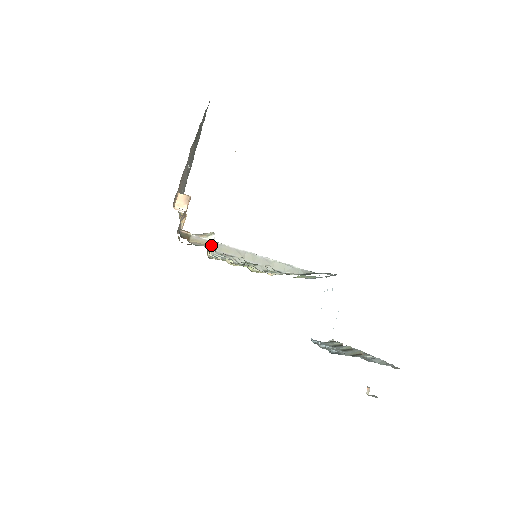
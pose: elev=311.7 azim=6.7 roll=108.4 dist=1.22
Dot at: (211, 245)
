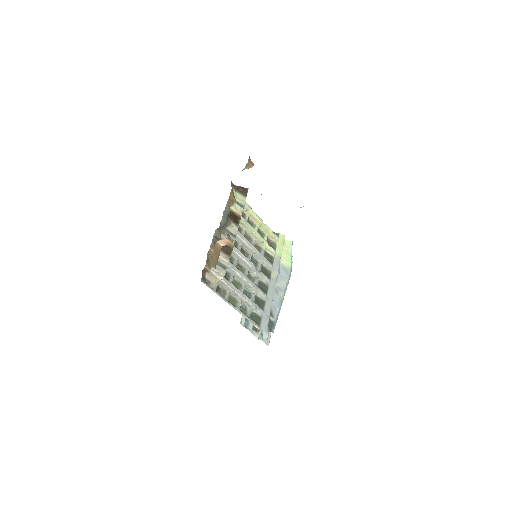
Dot at: (217, 281)
